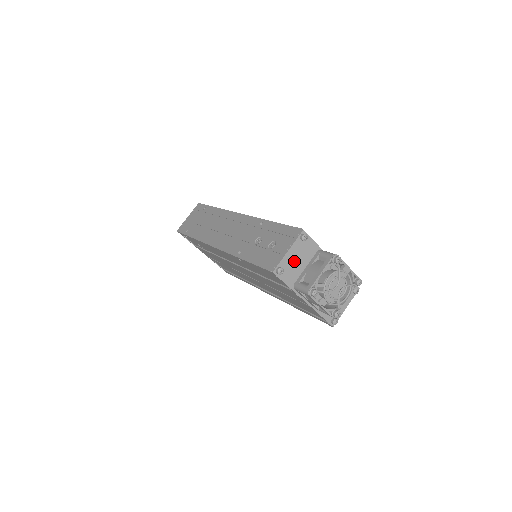
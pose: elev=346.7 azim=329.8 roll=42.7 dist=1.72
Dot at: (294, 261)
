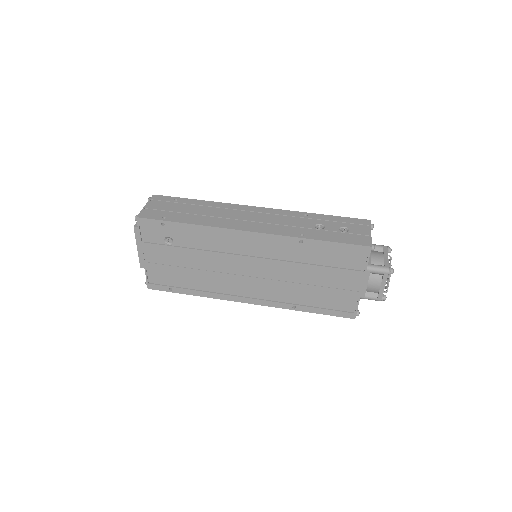
Dot at: occluded
